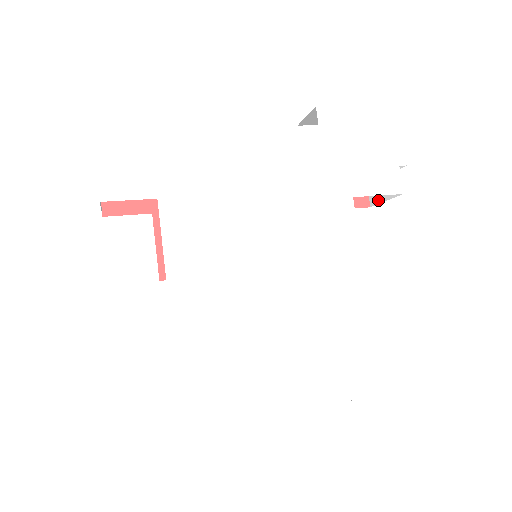
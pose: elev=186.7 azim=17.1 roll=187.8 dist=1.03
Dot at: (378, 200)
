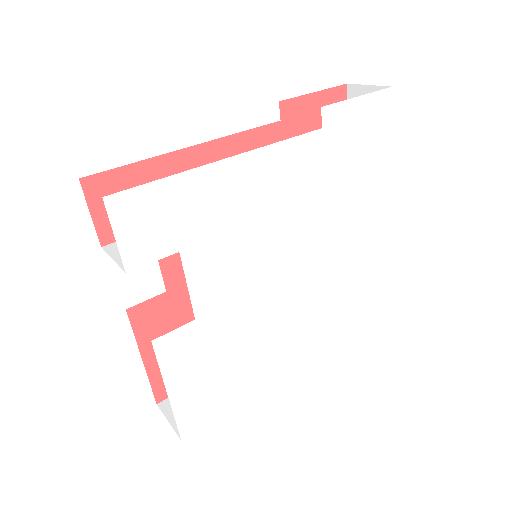
Dot at: occluded
